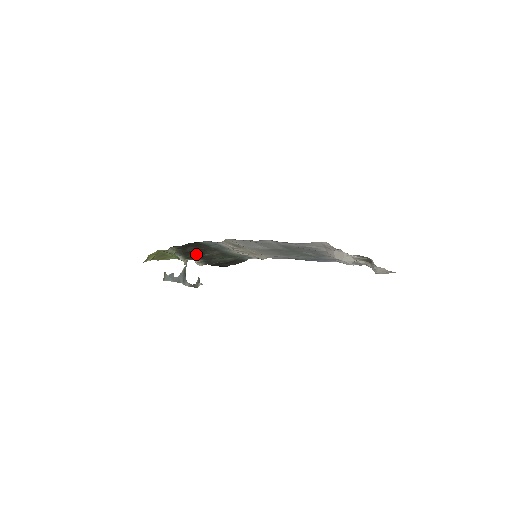
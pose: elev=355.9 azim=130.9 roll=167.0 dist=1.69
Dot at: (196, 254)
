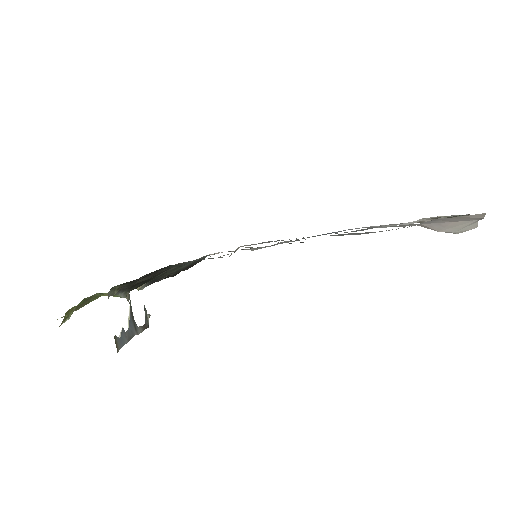
Dot at: (146, 280)
